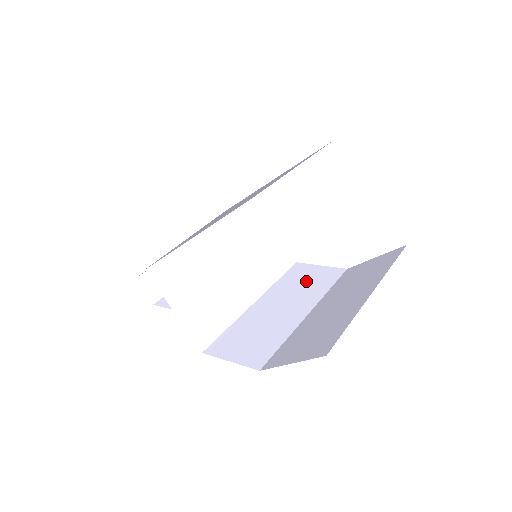
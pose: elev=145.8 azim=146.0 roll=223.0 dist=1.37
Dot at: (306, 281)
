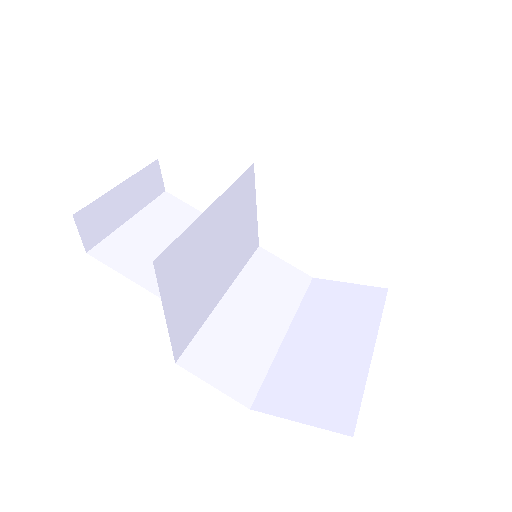
Dot at: (275, 281)
